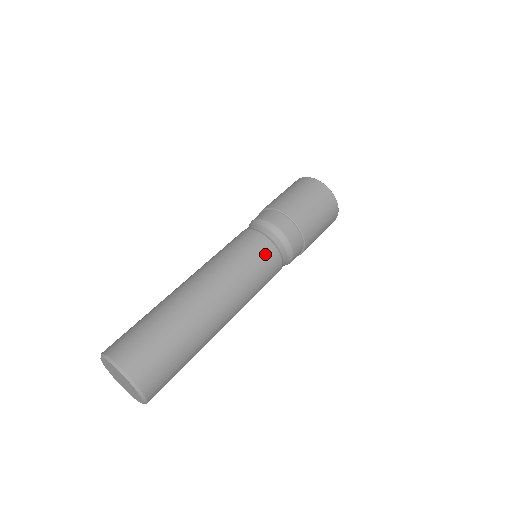
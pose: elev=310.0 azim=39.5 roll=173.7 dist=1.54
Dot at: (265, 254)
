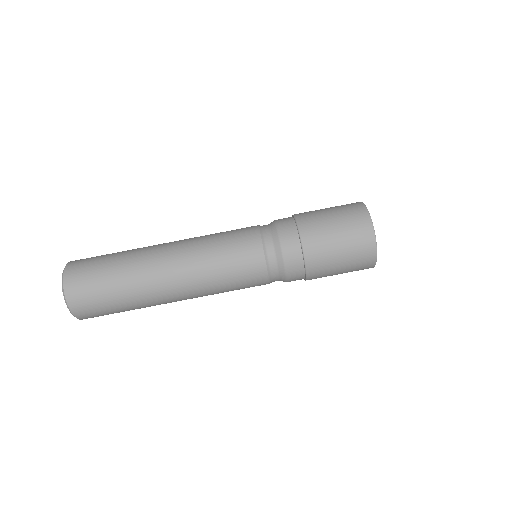
Dot at: occluded
